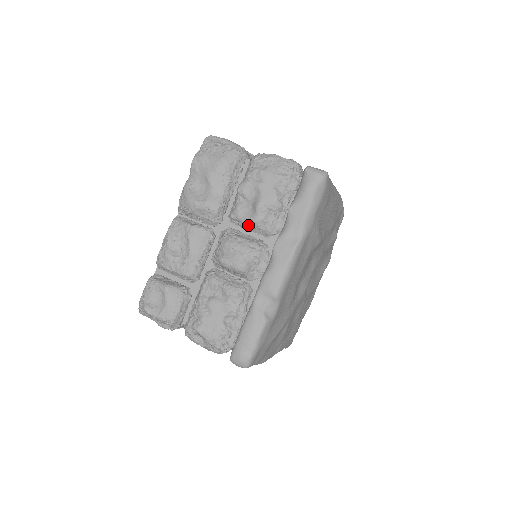
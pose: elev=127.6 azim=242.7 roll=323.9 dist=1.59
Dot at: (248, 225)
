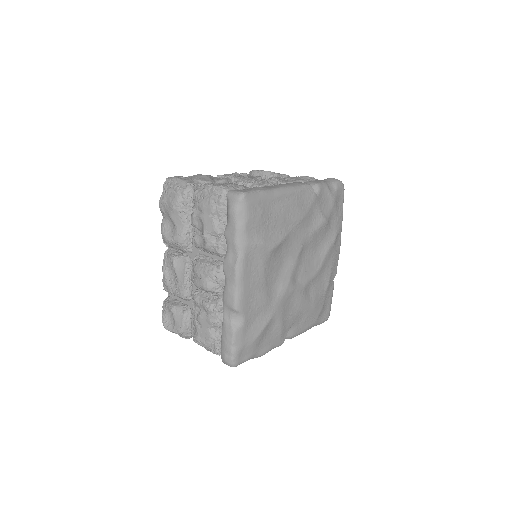
Dot at: (206, 250)
